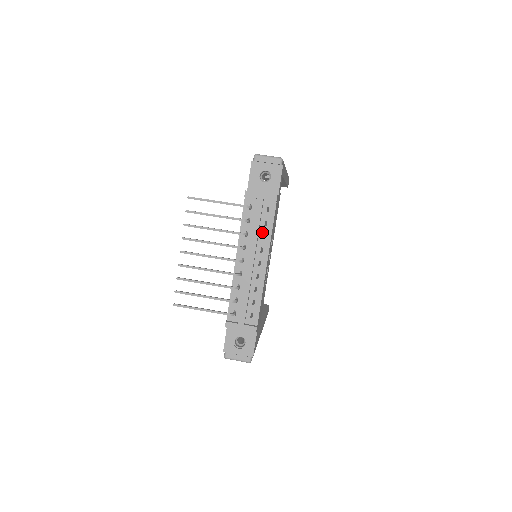
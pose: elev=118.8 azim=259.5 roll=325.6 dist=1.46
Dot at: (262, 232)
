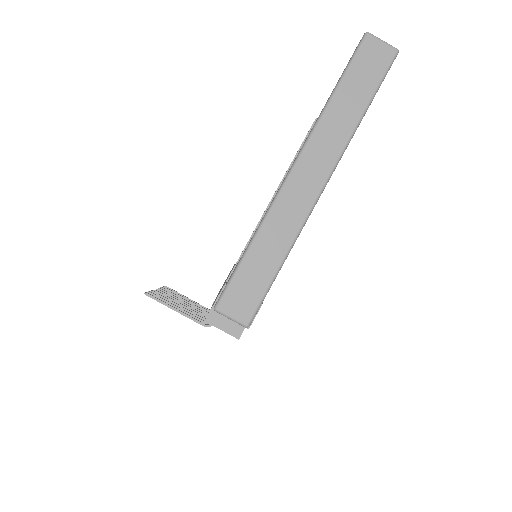
Dot at: occluded
